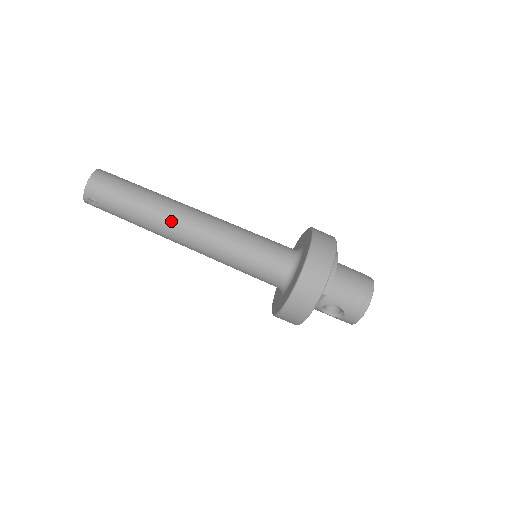
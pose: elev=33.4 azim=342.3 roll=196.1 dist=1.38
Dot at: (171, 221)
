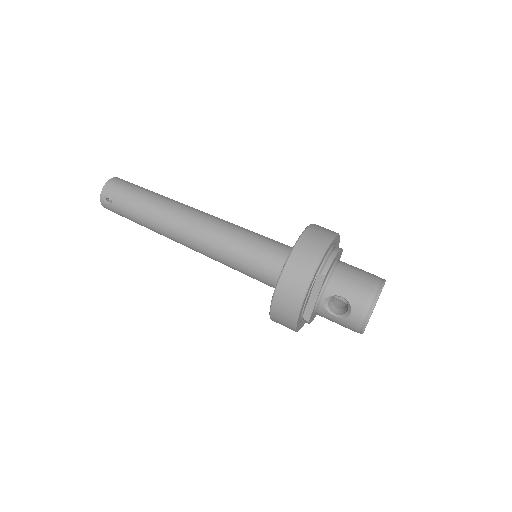
Dot at: (174, 212)
